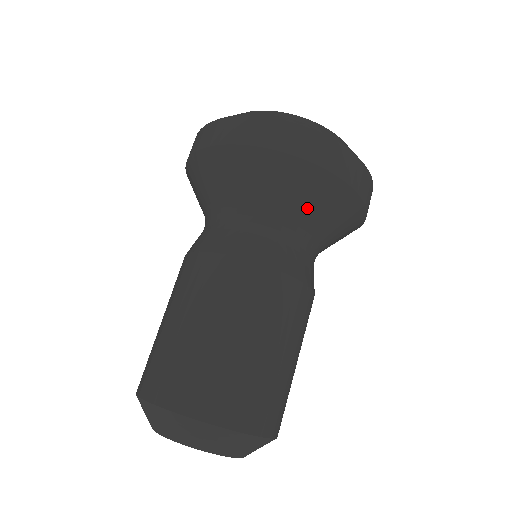
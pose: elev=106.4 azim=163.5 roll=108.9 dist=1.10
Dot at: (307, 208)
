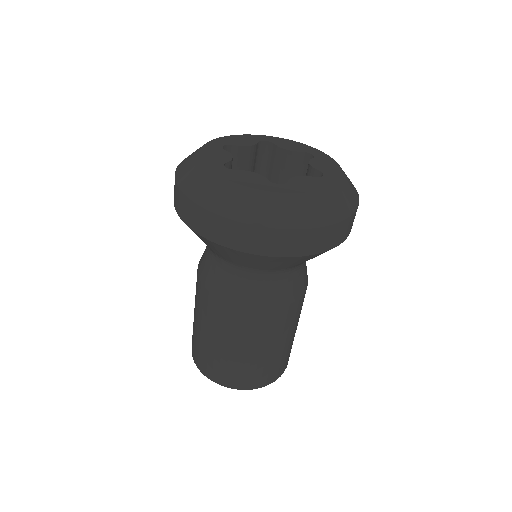
Dot at: (244, 263)
